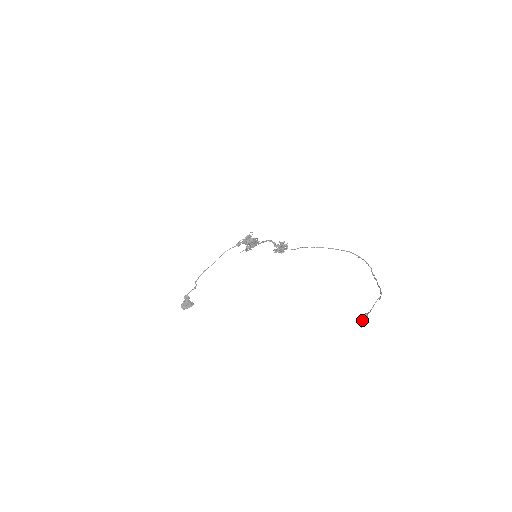
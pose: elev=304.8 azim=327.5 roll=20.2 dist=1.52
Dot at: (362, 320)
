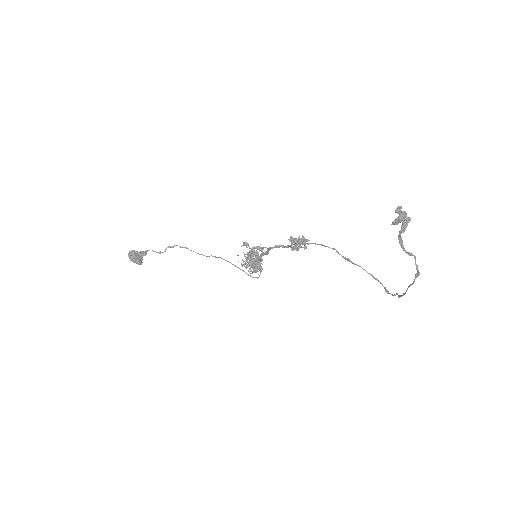
Dot at: (403, 211)
